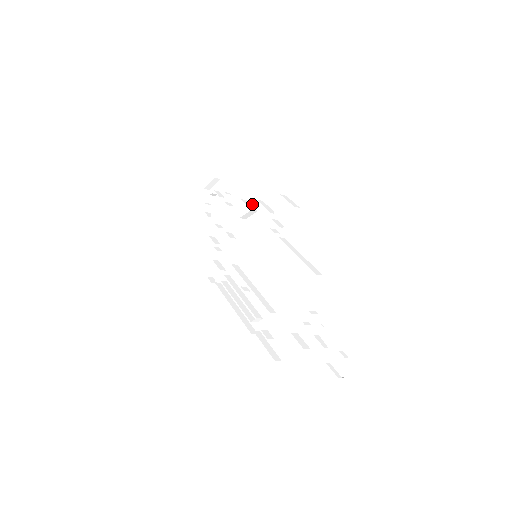
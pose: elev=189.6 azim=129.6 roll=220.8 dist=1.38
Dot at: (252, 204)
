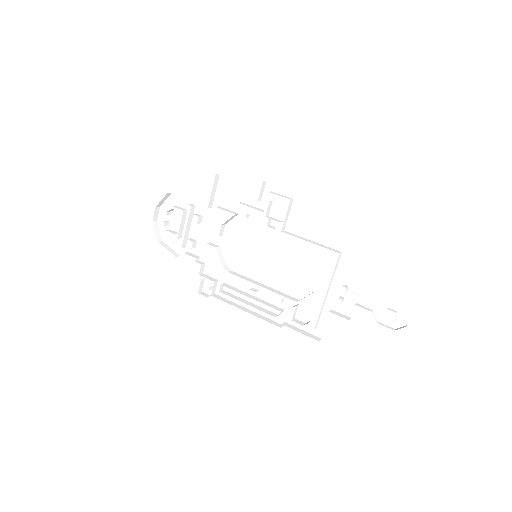
Dot at: (229, 208)
